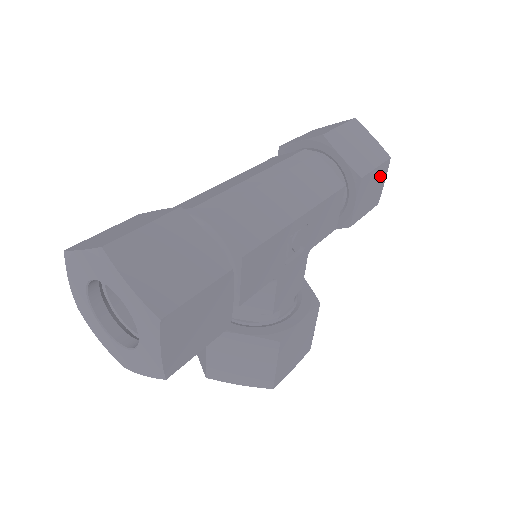
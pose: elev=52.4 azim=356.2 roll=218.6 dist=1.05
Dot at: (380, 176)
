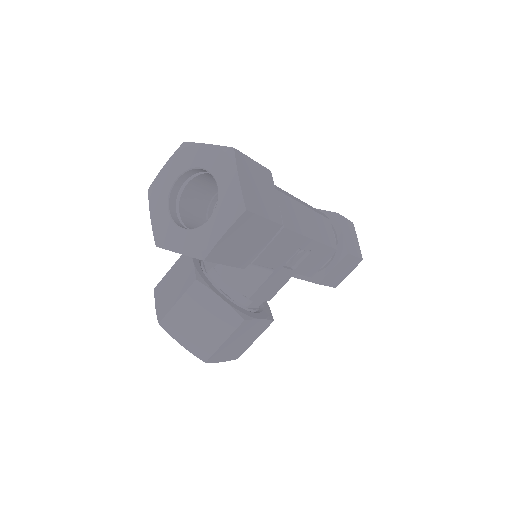
Dot at: (351, 266)
